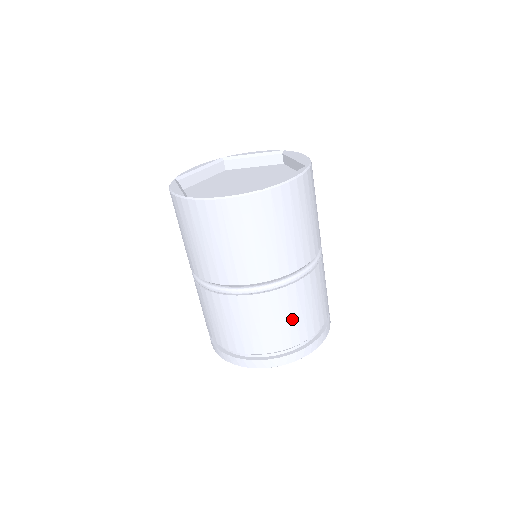
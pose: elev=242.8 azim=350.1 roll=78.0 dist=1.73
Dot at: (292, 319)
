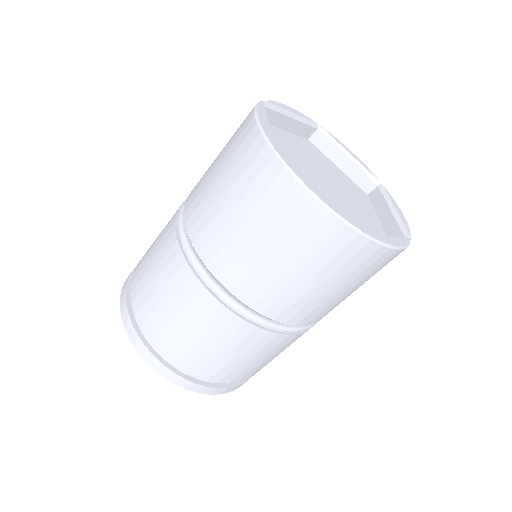
Dot at: (237, 360)
